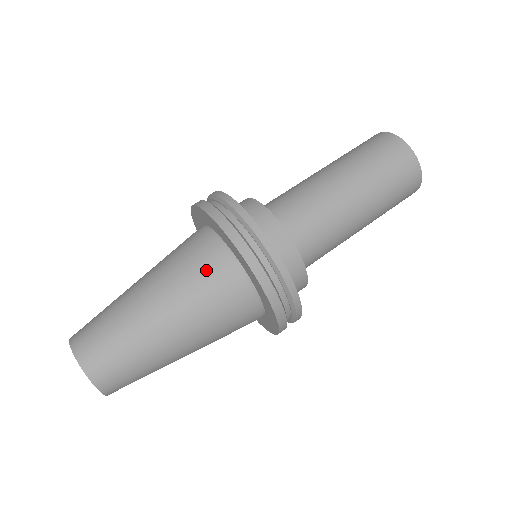
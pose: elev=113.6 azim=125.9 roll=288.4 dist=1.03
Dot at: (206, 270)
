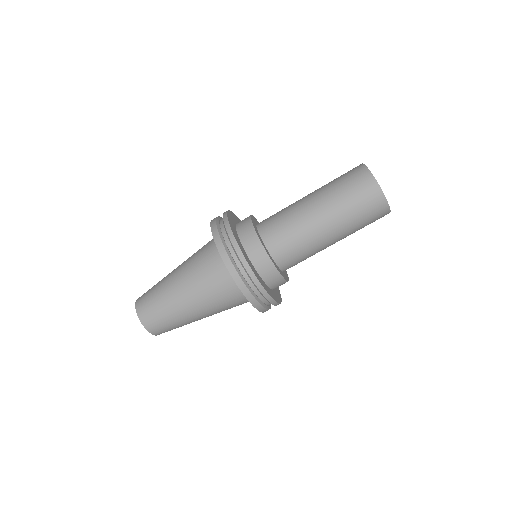
Dot at: (227, 298)
